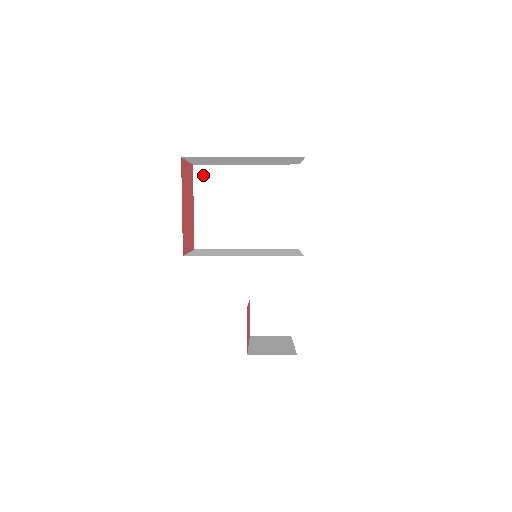
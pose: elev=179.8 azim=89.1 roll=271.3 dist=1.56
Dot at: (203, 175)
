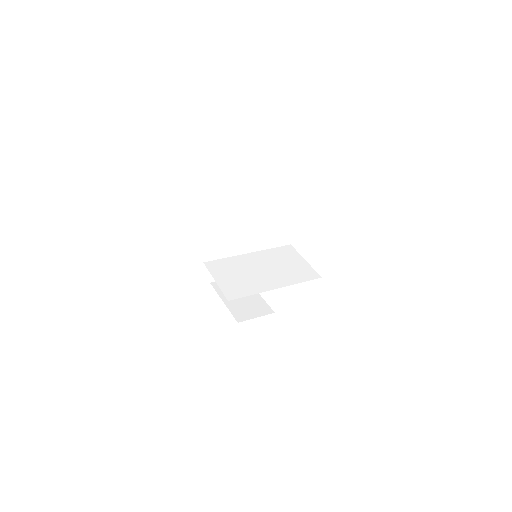
Dot at: (215, 197)
